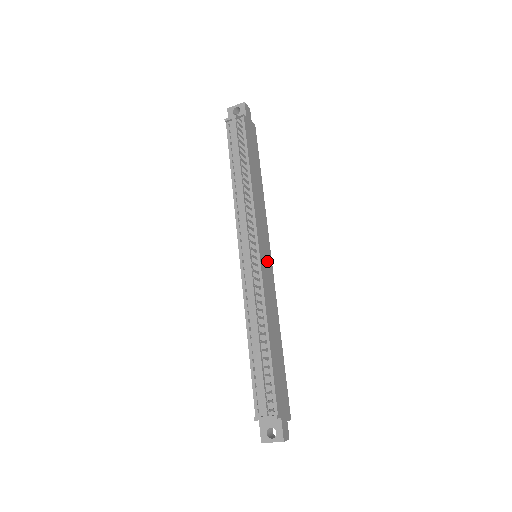
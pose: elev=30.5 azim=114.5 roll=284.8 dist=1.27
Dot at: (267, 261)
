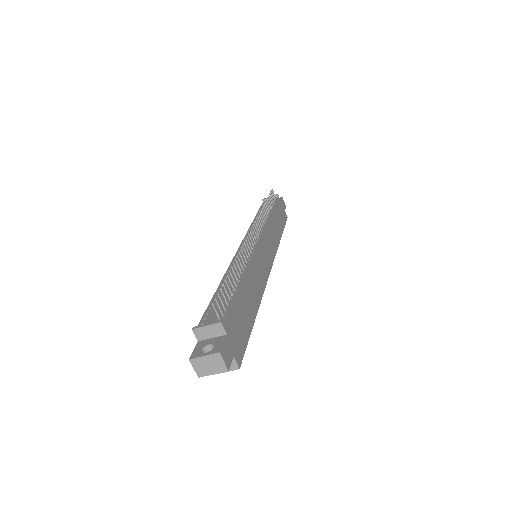
Dot at: (266, 260)
